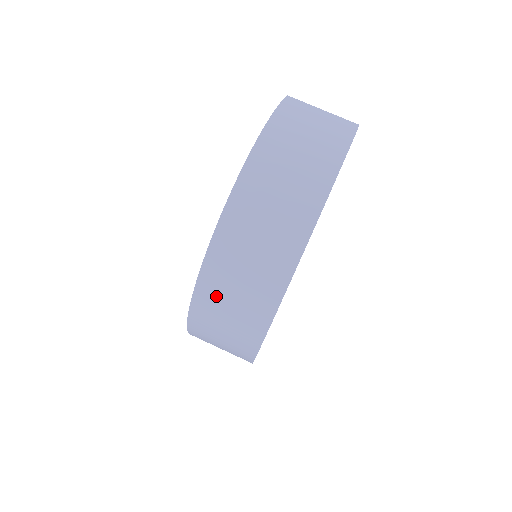
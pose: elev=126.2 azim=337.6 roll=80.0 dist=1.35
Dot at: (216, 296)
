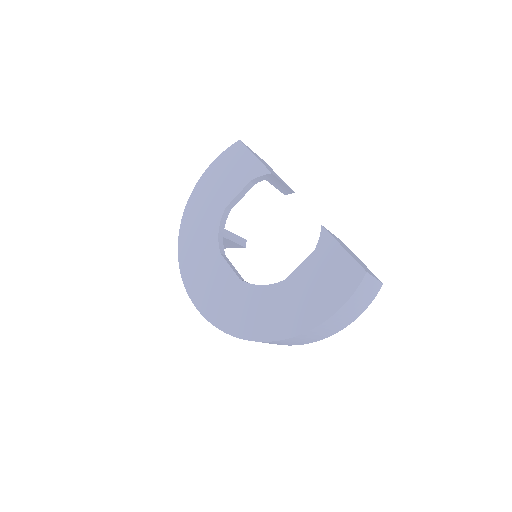
Dot at: occluded
